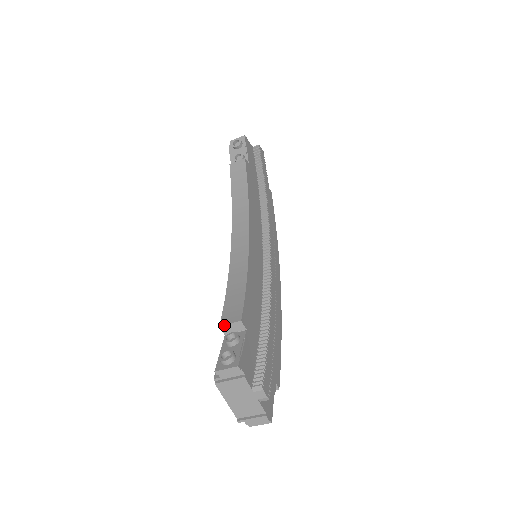
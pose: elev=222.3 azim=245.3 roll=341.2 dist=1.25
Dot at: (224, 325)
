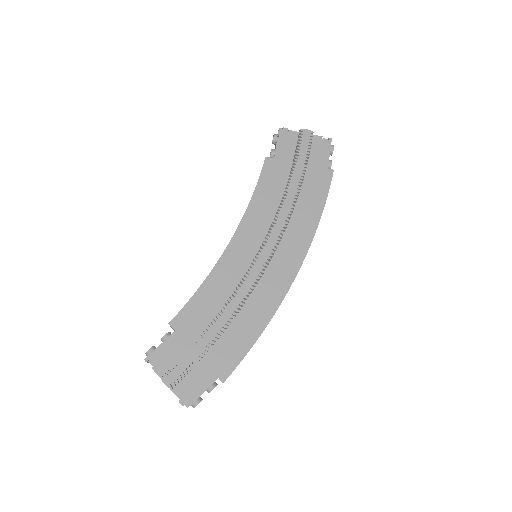
Dot at: occluded
